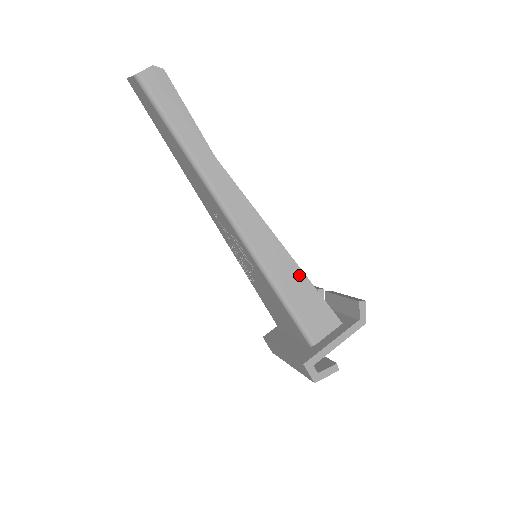
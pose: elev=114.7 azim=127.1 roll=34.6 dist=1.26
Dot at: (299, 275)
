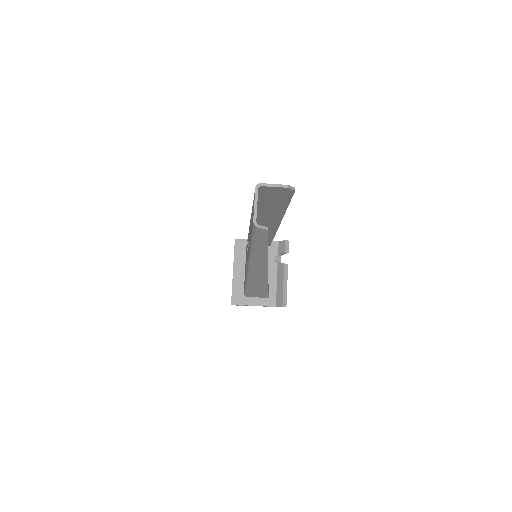
Dot at: (265, 288)
